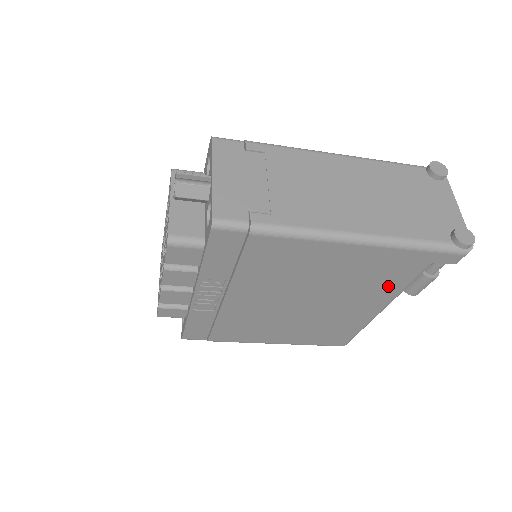
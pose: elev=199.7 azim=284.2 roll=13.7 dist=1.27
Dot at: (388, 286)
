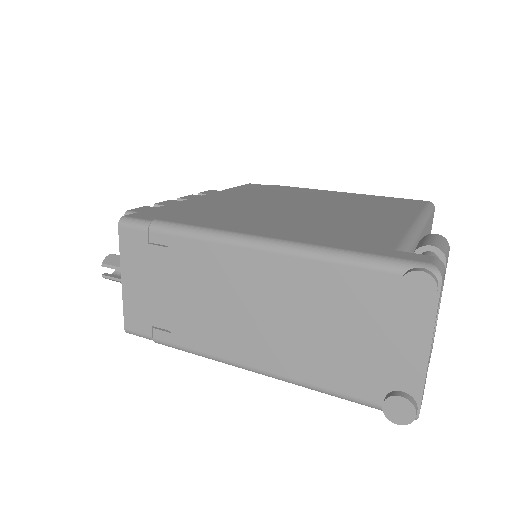
Dot at: occluded
